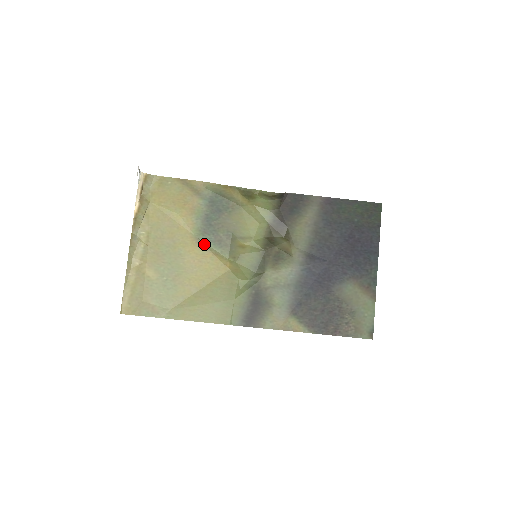
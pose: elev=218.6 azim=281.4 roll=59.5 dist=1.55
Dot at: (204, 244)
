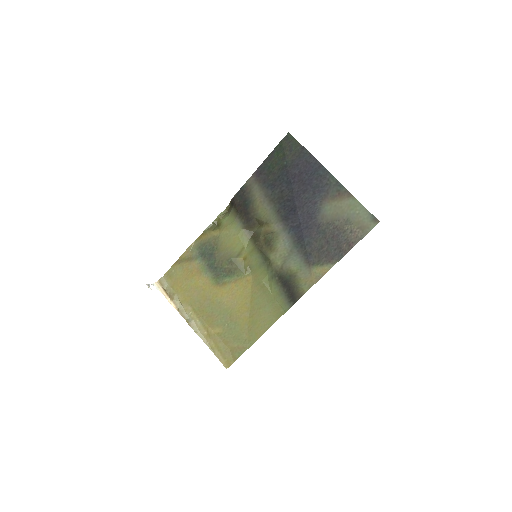
Dot at: (224, 282)
